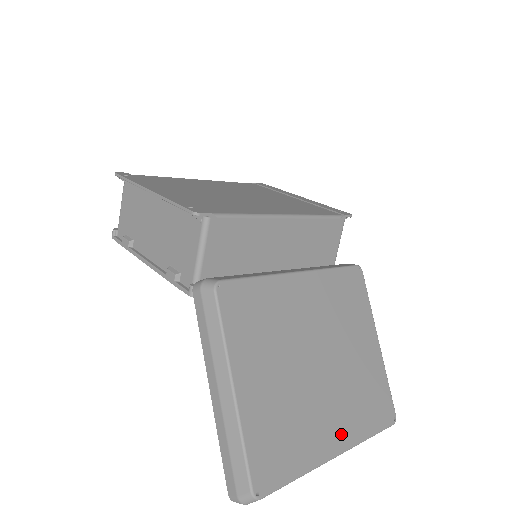
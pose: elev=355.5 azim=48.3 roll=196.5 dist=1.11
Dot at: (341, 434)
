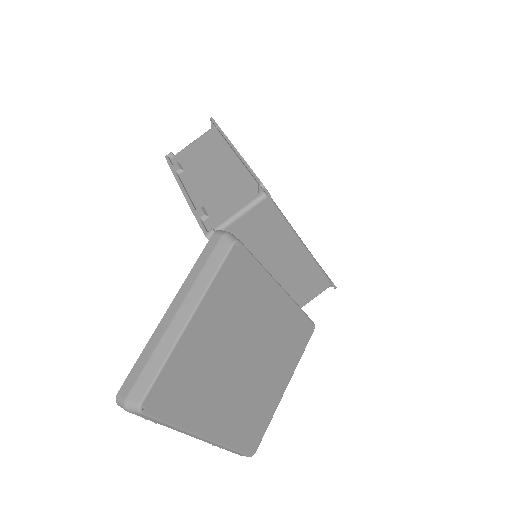
Dot at: (218, 426)
